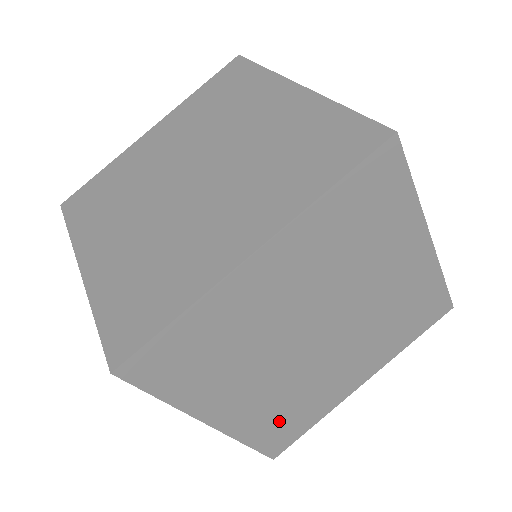
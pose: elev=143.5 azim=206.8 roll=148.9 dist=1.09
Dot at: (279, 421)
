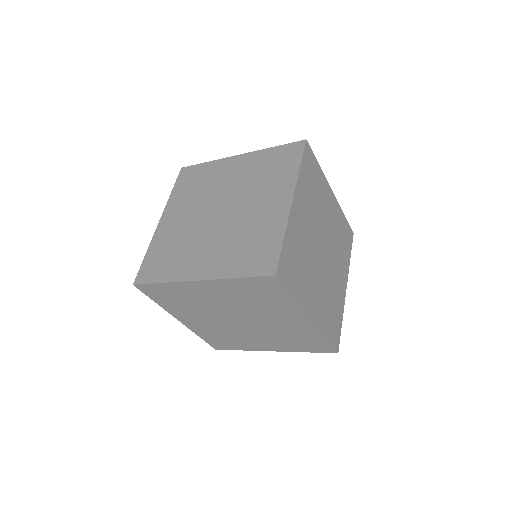
Dot at: (330, 318)
